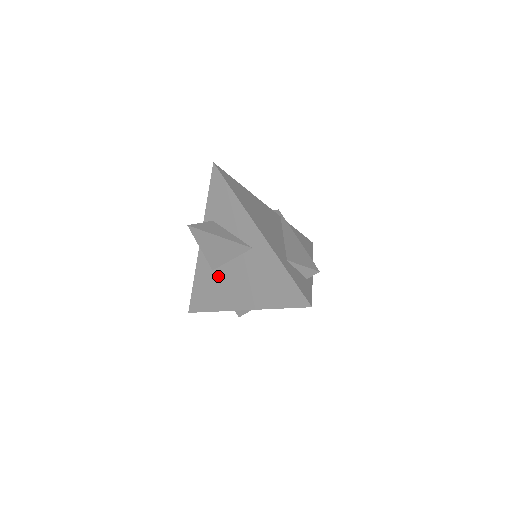
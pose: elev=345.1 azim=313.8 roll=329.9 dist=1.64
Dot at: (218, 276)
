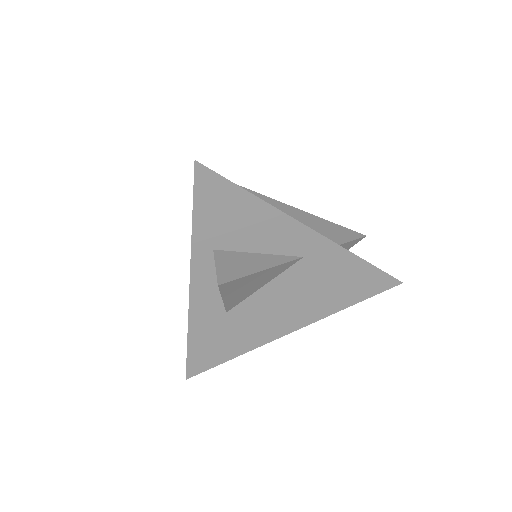
Dot at: (240, 315)
